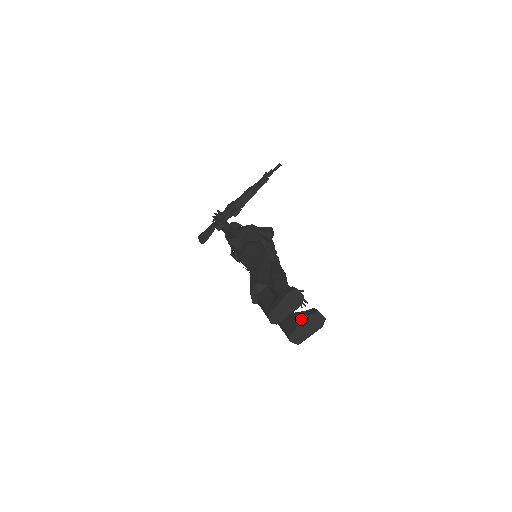
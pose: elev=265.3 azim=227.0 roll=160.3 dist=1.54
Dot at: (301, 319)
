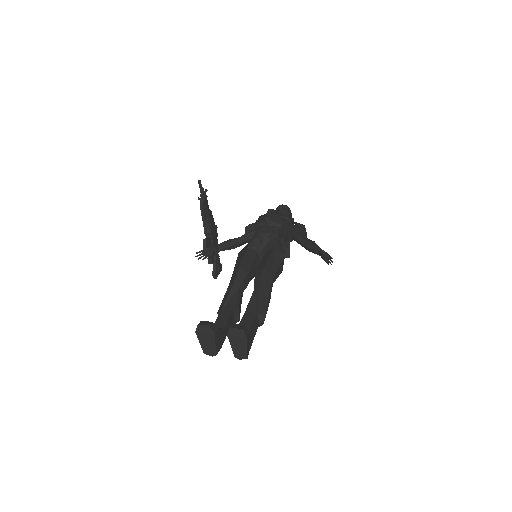
Dot at: (230, 339)
